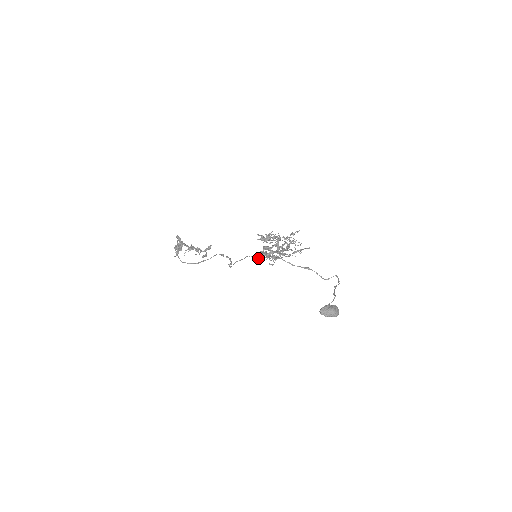
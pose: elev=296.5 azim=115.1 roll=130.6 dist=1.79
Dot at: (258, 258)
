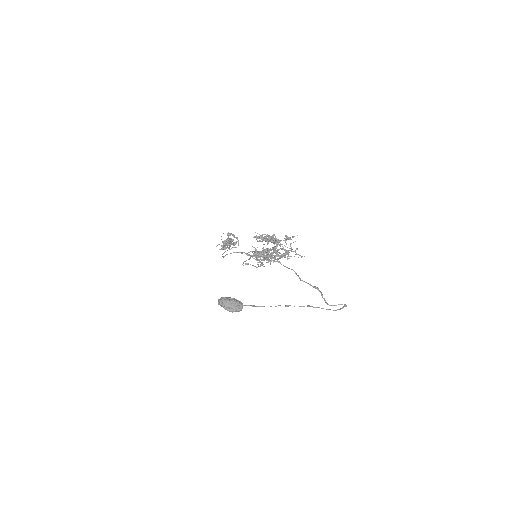
Dot at: occluded
